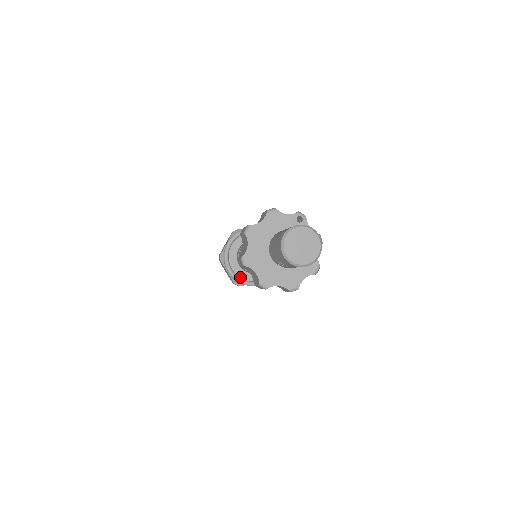
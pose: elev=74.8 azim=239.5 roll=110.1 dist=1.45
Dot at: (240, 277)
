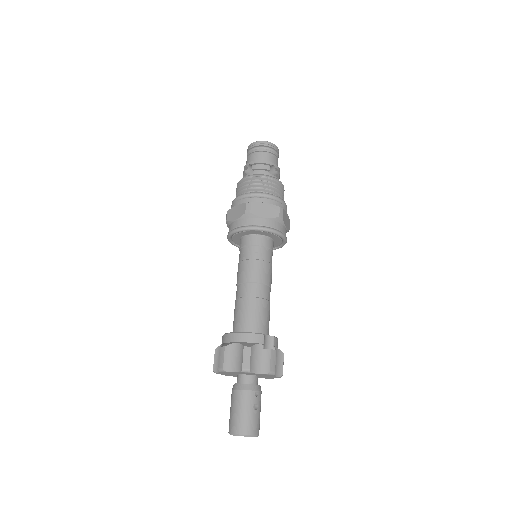
Dot at: occluded
